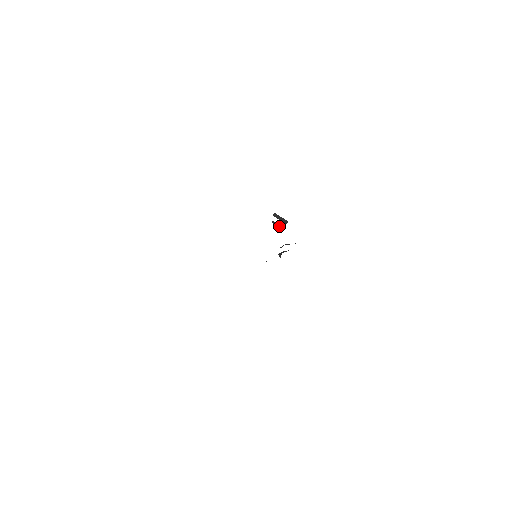
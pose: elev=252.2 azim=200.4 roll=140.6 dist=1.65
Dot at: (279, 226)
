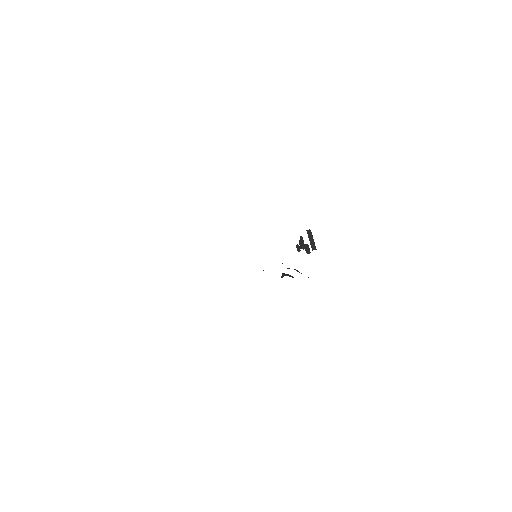
Dot at: (304, 246)
